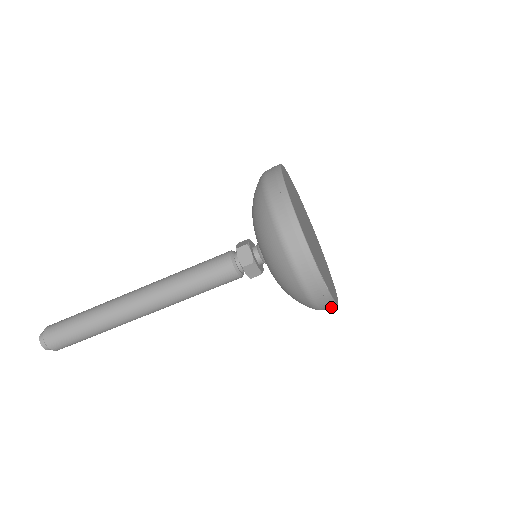
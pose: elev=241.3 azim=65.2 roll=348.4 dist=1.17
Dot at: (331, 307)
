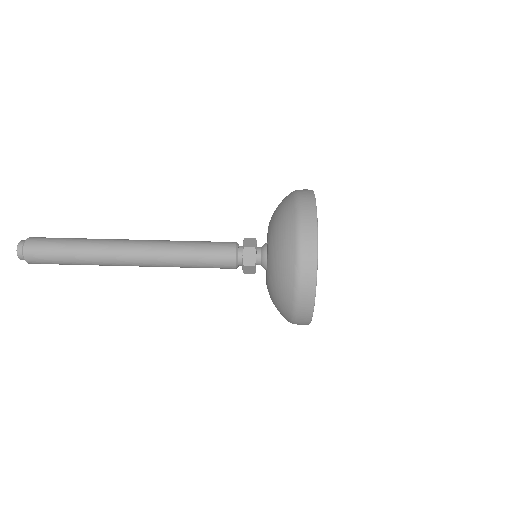
Dot at: (310, 227)
